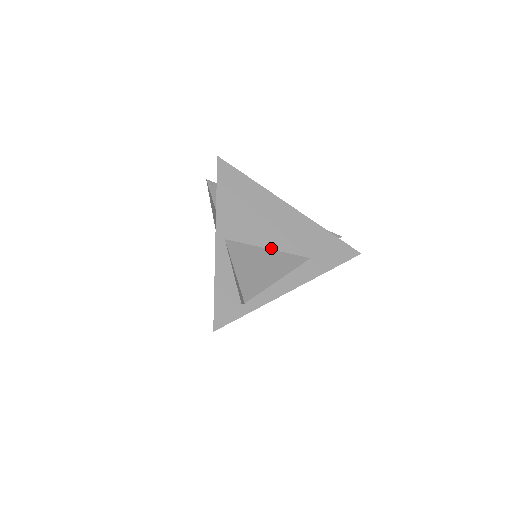
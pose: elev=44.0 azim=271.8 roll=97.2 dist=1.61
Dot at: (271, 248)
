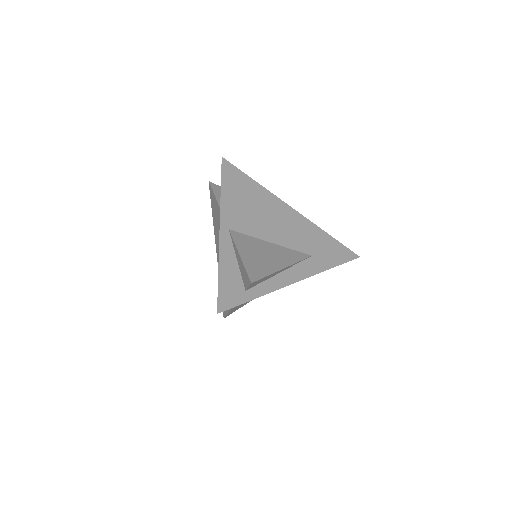
Dot at: (274, 242)
